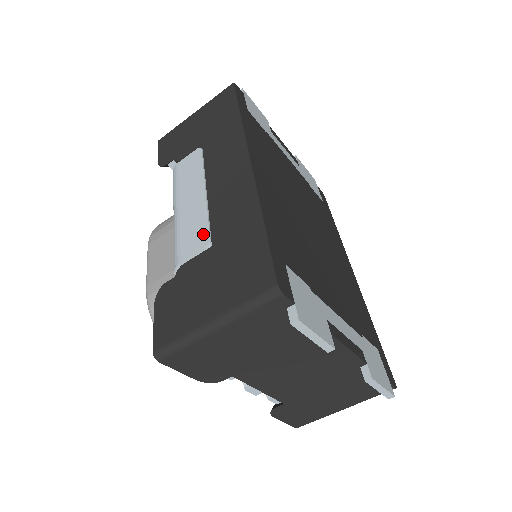
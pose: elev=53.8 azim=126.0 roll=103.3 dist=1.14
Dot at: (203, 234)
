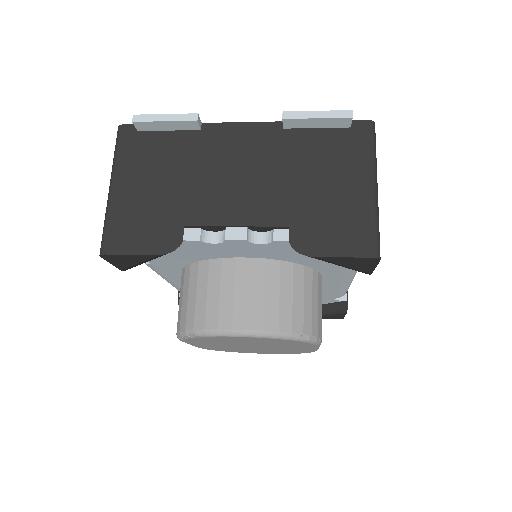
Dot at: occluded
